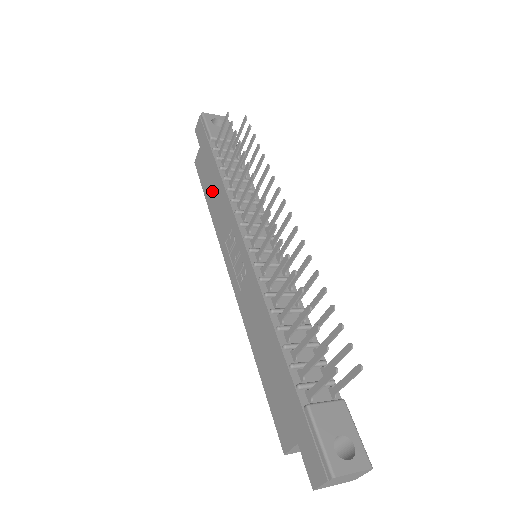
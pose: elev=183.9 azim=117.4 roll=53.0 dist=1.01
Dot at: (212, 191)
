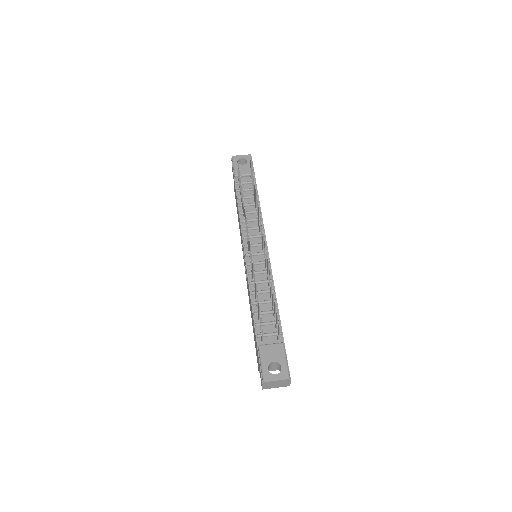
Dot at: occluded
